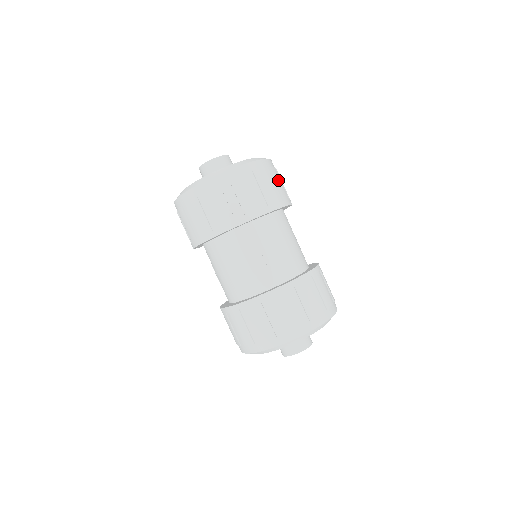
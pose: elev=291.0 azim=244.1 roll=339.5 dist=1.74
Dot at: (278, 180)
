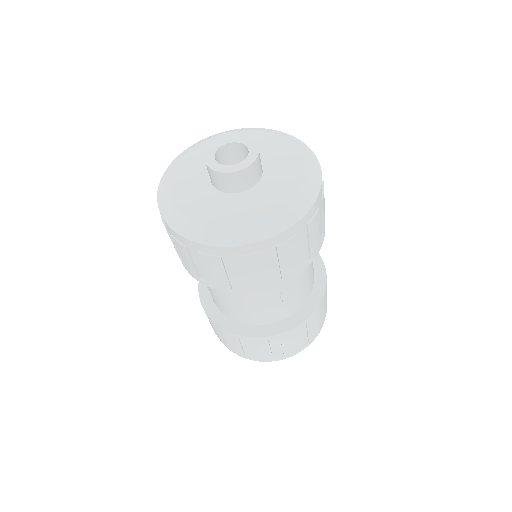
Dot at: (324, 205)
